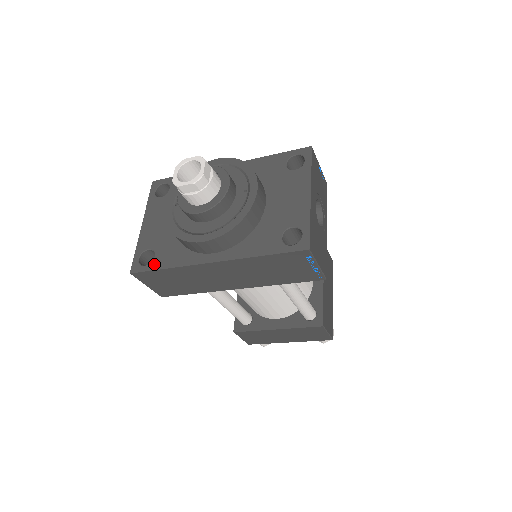
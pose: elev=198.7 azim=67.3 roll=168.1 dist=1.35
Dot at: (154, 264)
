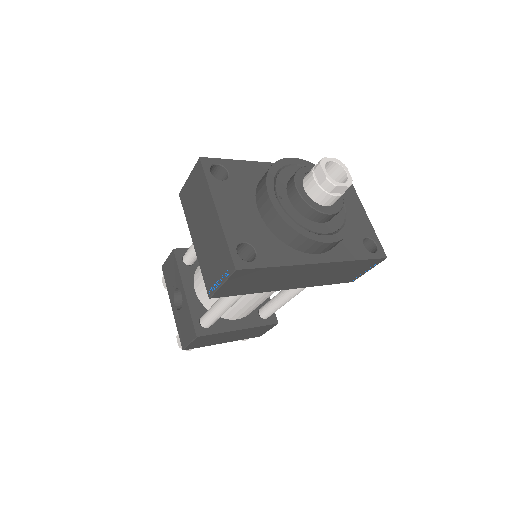
Dot at: (261, 260)
